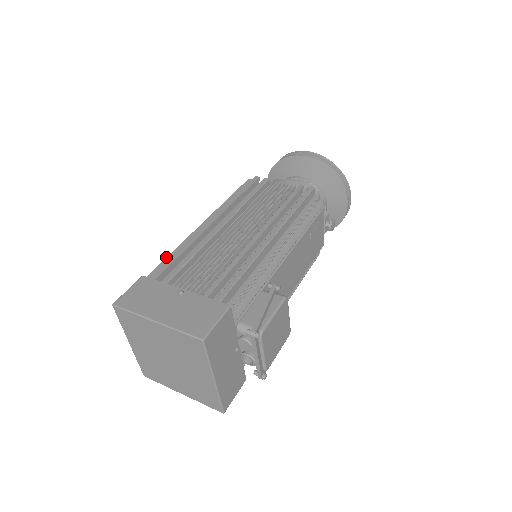
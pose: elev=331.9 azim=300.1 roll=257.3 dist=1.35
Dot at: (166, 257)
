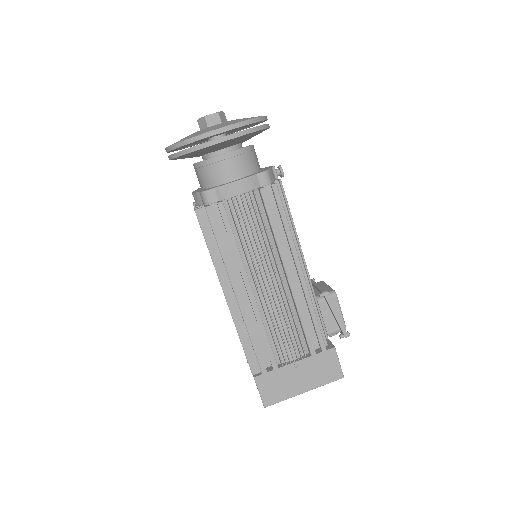
Dot at: (243, 349)
